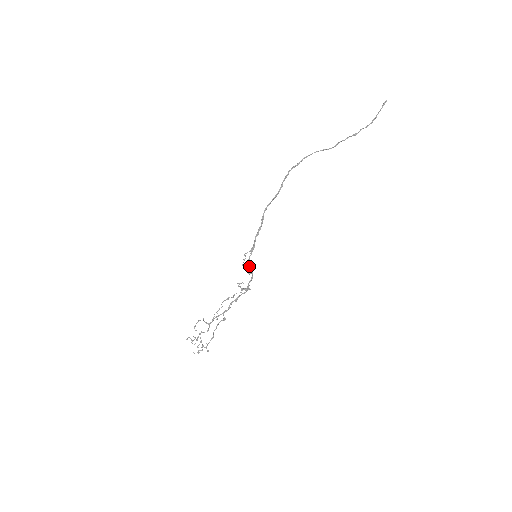
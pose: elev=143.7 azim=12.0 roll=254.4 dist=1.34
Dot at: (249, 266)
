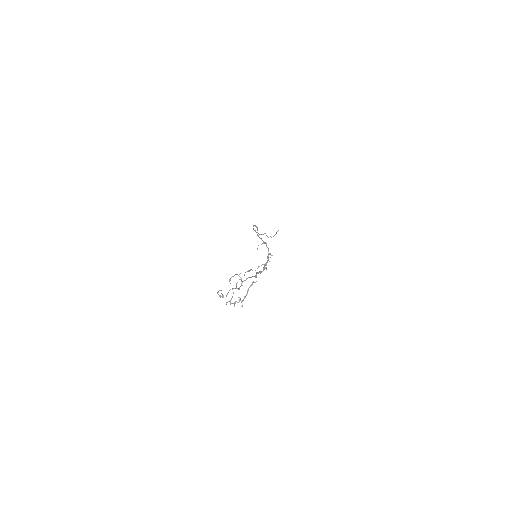
Dot at: occluded
